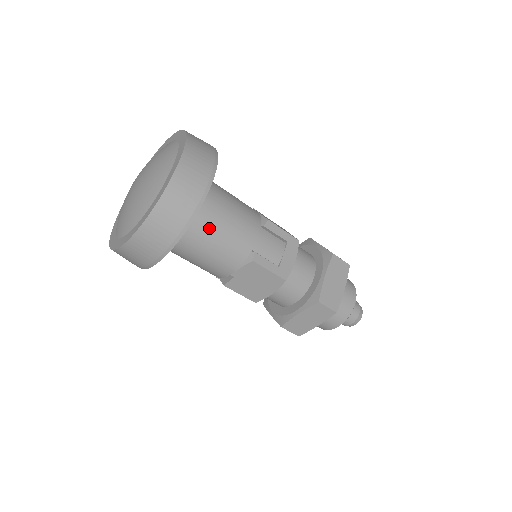
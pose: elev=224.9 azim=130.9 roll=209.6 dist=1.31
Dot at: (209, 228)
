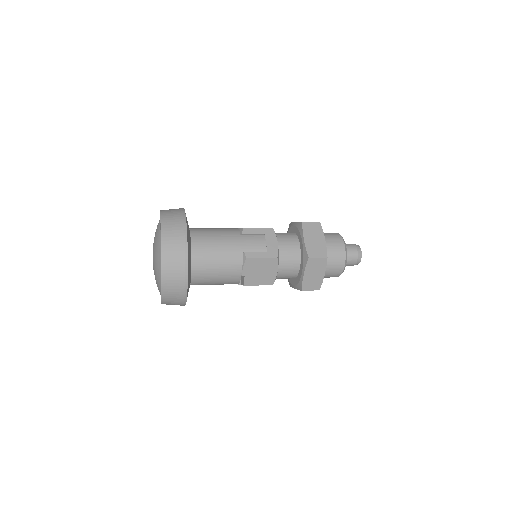
Dot at: (206, 255)
